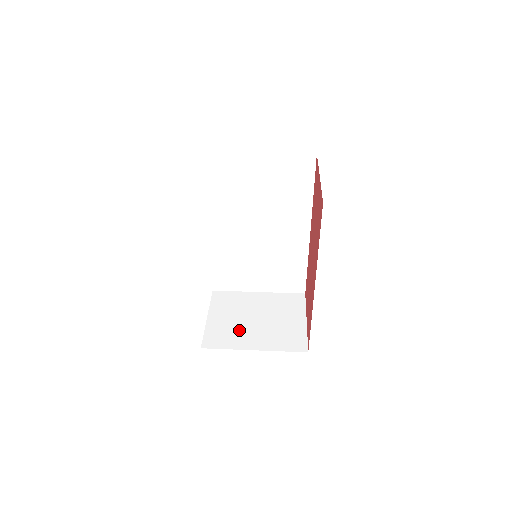
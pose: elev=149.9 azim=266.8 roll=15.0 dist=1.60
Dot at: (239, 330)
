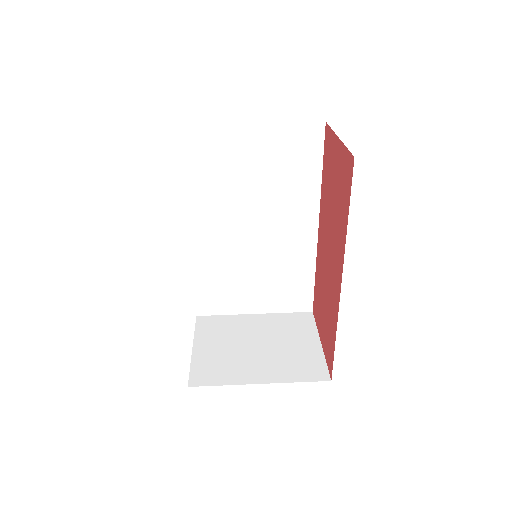
Dot at: (236, 360)
